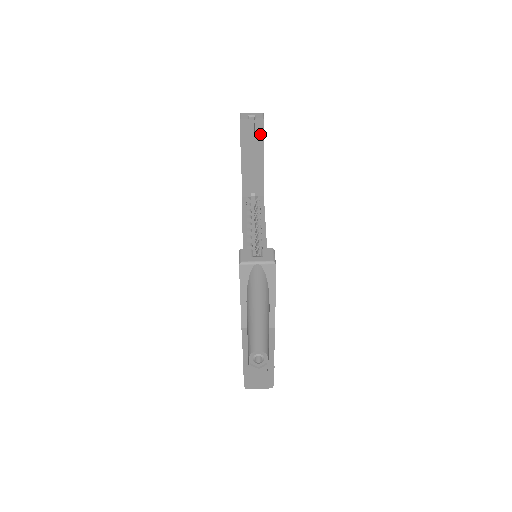
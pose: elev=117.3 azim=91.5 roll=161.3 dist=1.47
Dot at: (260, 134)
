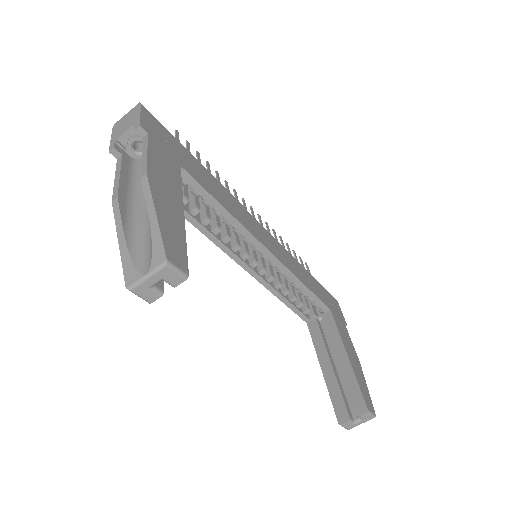
Dot at: occluded
